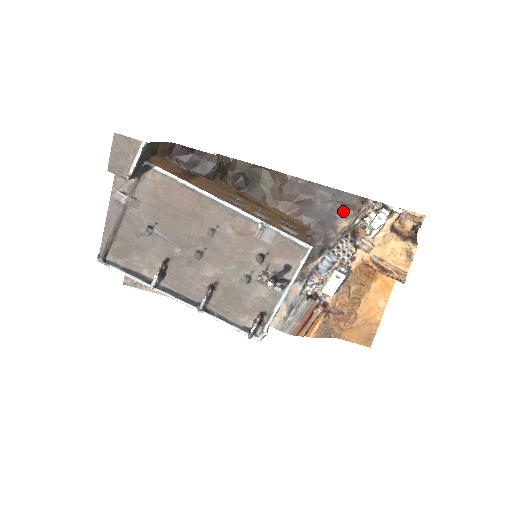
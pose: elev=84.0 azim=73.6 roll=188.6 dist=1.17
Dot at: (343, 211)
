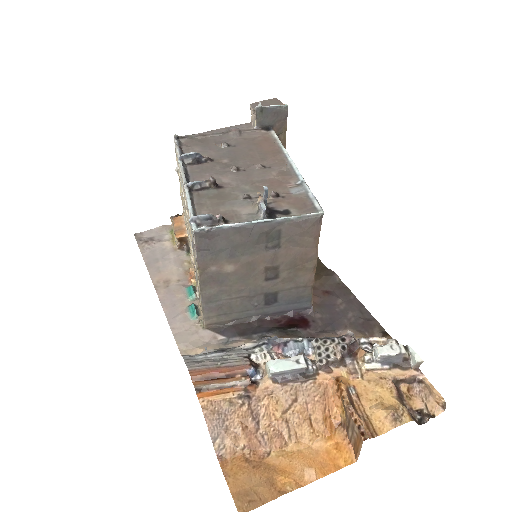
Dot at: (358, 328)
